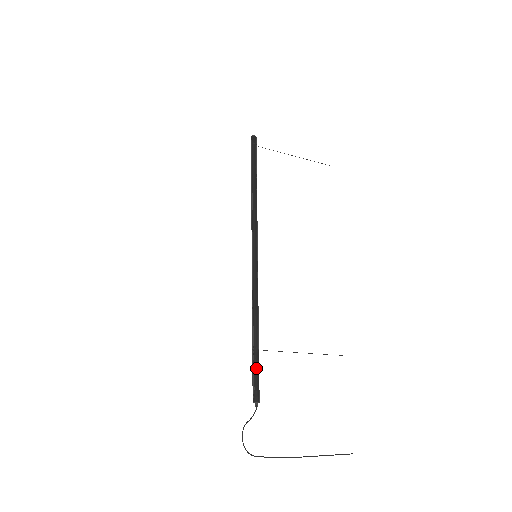
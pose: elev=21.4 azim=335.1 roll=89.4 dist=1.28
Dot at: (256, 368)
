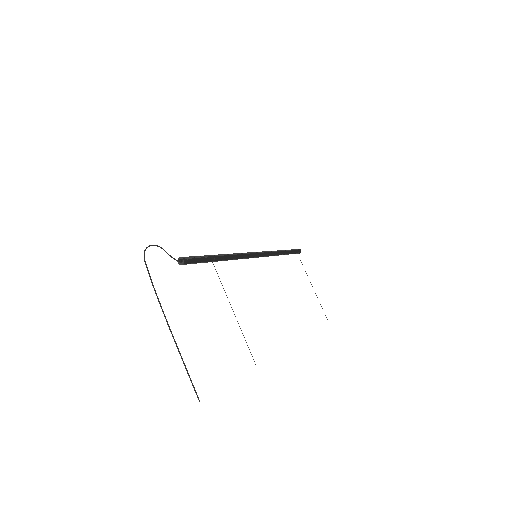
Dot at: (203, 257)
